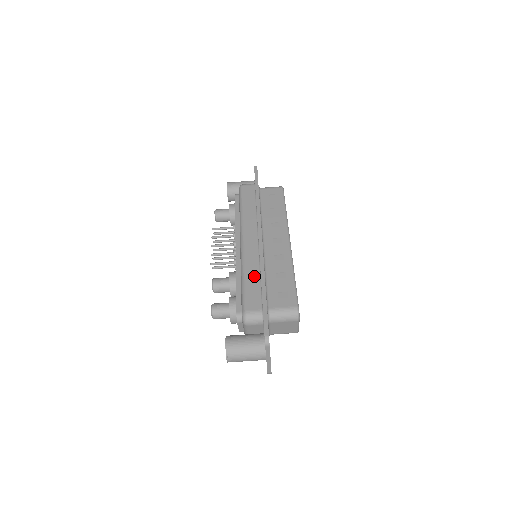
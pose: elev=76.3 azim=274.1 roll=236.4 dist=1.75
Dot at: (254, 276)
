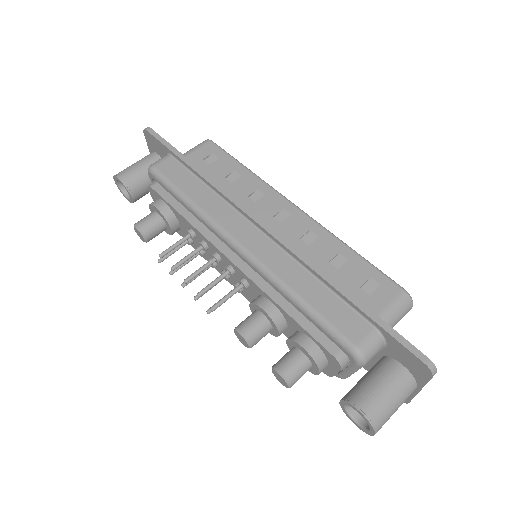
Dot at: (311, 286)
